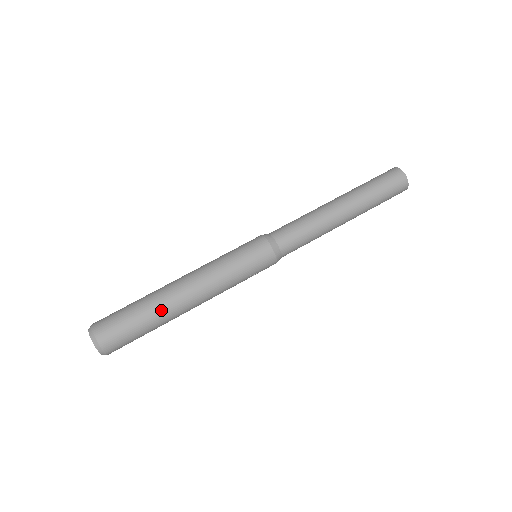
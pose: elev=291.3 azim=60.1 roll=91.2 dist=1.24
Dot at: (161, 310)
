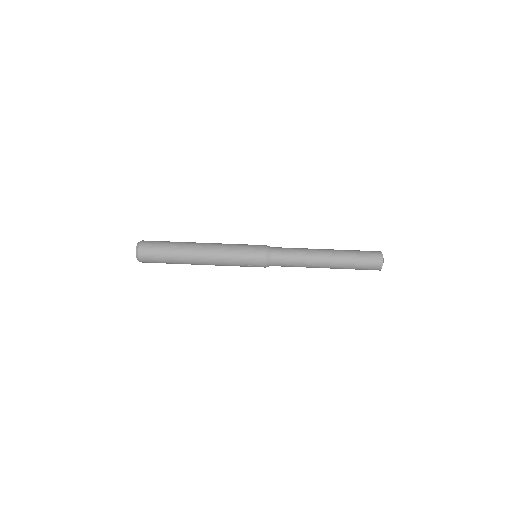
Dot at: (181, 252)
